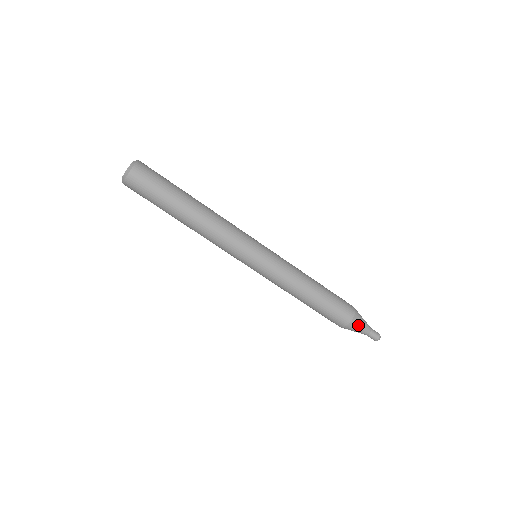
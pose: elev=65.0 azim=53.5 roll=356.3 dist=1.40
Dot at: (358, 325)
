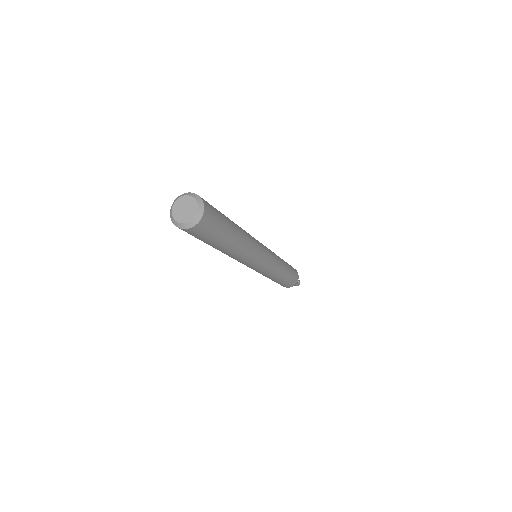
Dot at: occluded
